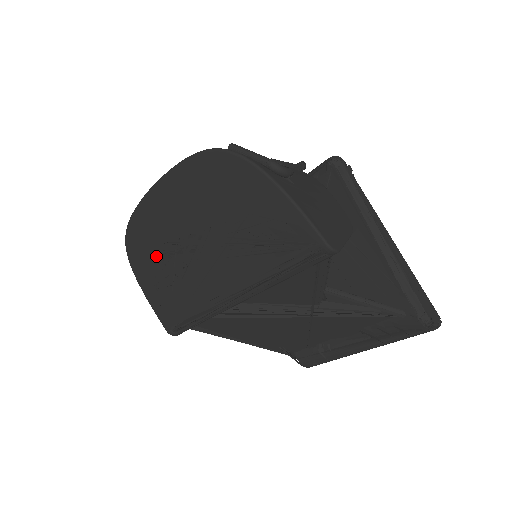
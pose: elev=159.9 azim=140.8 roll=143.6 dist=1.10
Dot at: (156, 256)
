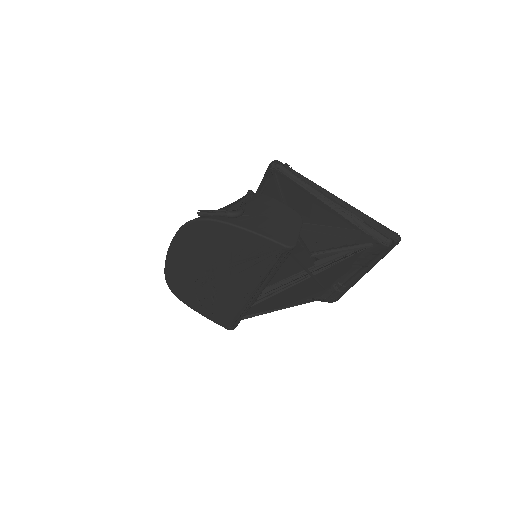
Dot at: (193, 290)
